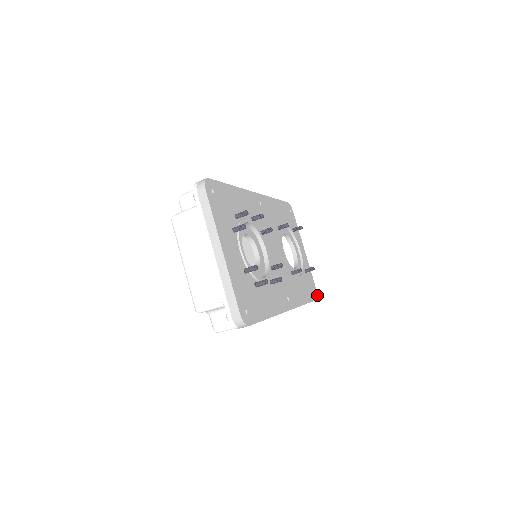
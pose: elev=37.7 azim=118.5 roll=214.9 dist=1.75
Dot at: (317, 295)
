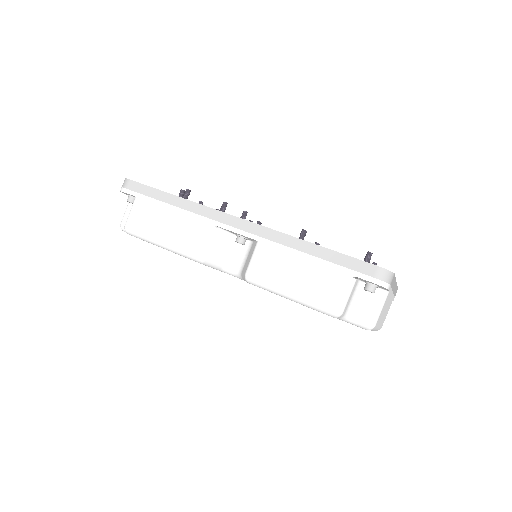
Dot at: (389, 272)
